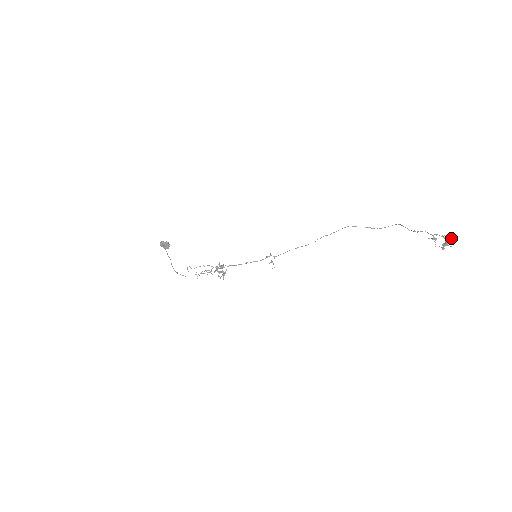
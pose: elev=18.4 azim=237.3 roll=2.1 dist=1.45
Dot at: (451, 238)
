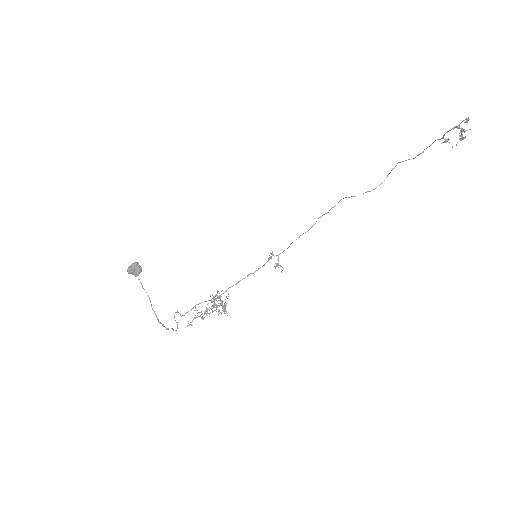
Dot at: occluded
